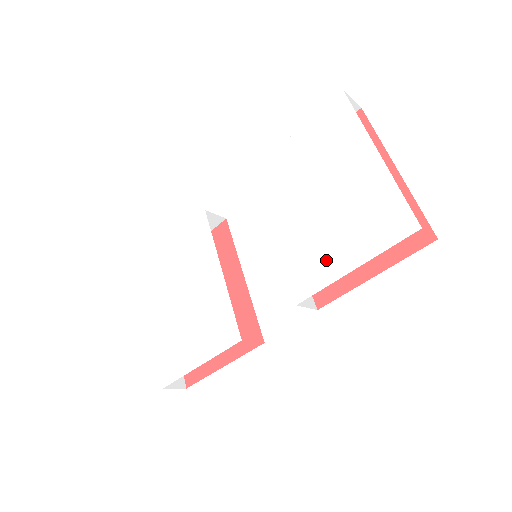
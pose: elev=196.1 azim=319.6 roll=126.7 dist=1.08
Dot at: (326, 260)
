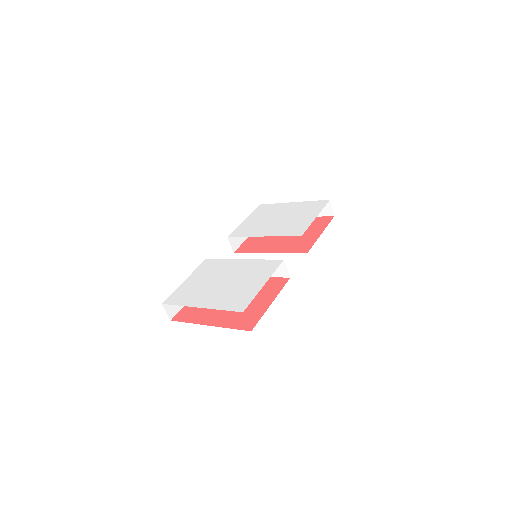
Dot at: (301, 223)
